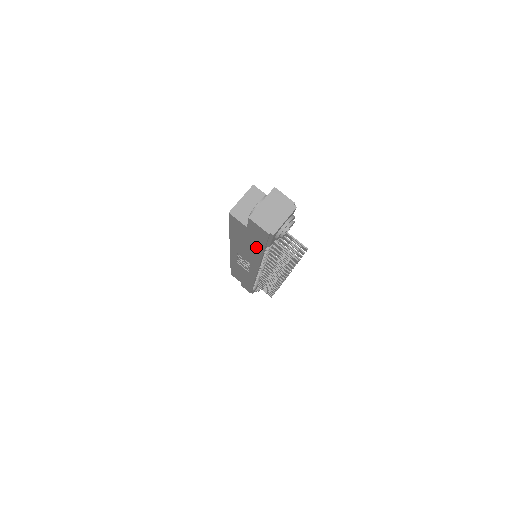
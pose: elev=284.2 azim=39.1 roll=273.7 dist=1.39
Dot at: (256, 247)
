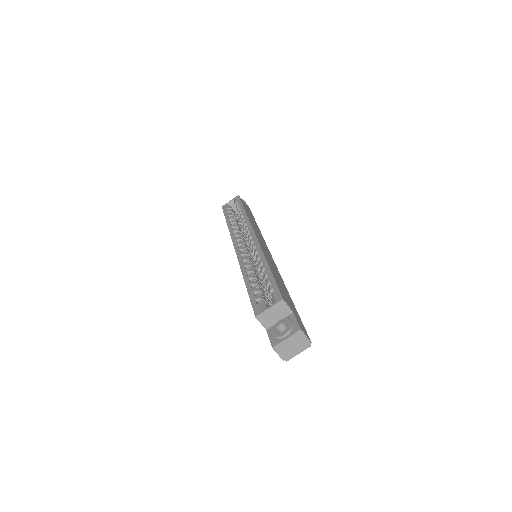
Dot at: occluded
